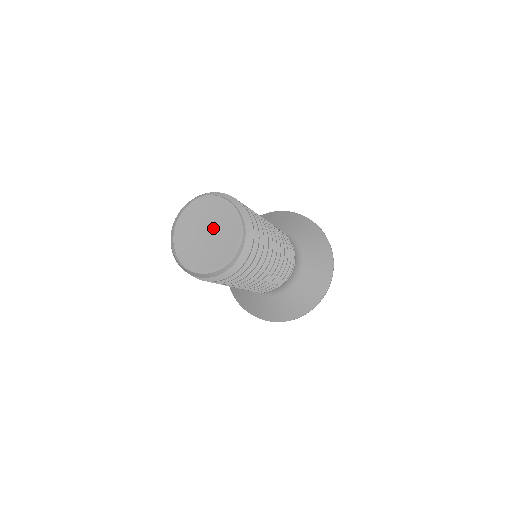
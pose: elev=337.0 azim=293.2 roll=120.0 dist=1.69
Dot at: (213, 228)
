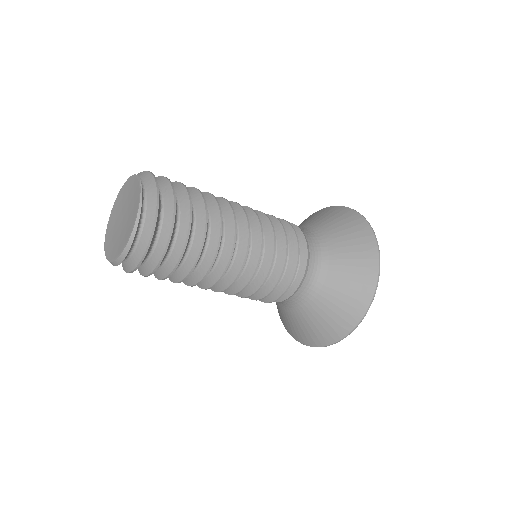
Dot at: (127, 215)
